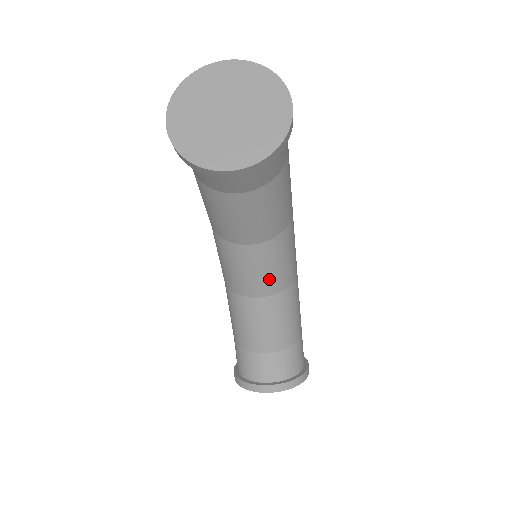
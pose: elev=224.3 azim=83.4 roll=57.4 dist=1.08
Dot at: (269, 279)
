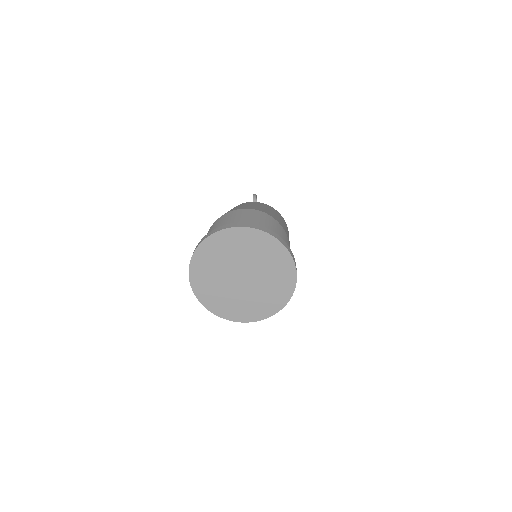
Dot at: occluded
